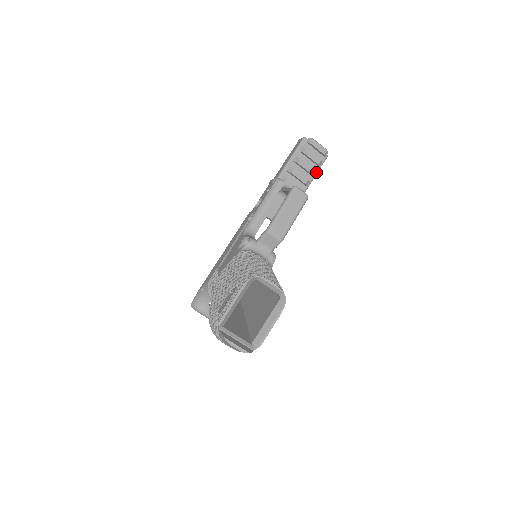
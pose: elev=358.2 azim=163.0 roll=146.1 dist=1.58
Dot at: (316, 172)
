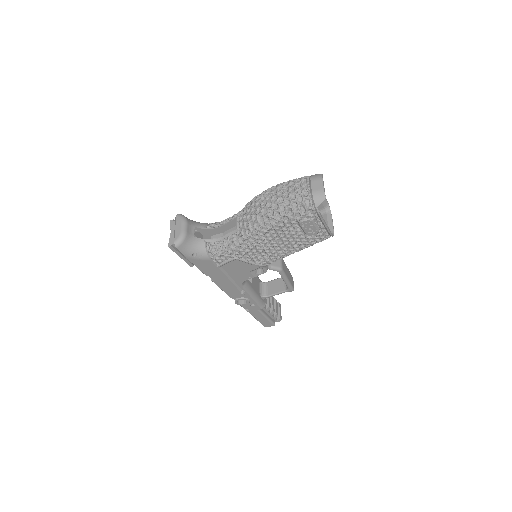
Dot at: (269, 318)
